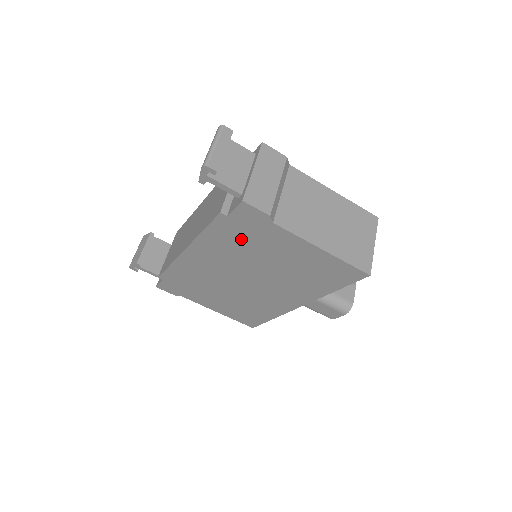
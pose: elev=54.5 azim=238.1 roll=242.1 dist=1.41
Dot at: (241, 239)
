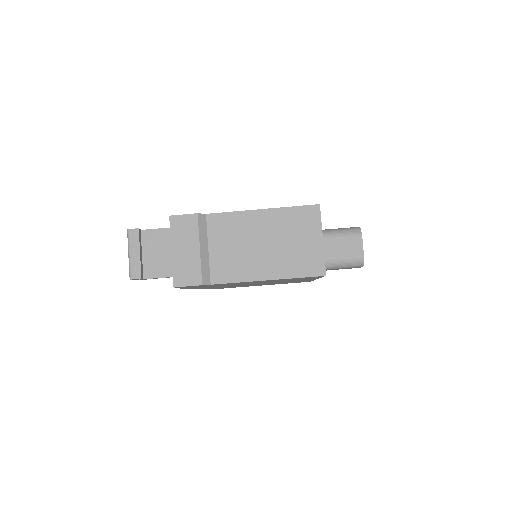
Dot at: occluded
